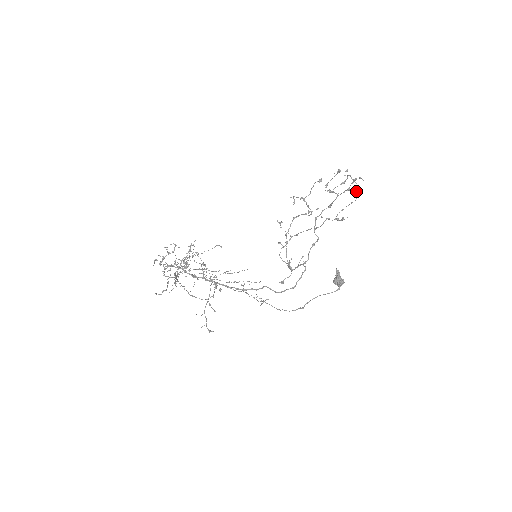
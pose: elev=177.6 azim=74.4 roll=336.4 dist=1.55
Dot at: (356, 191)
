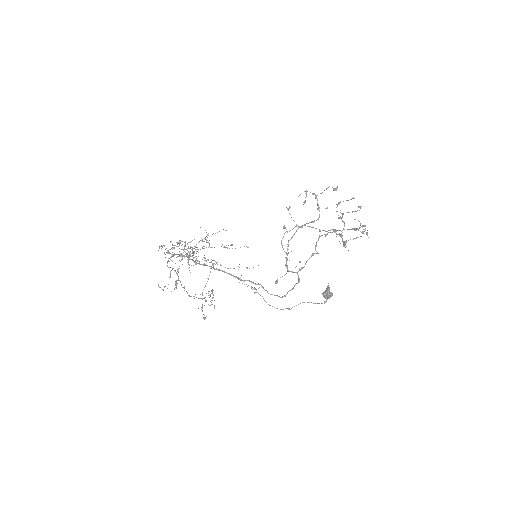
Dot at: (363, 232)
